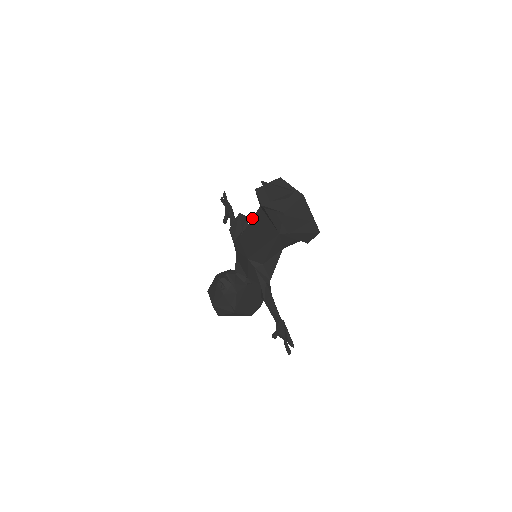
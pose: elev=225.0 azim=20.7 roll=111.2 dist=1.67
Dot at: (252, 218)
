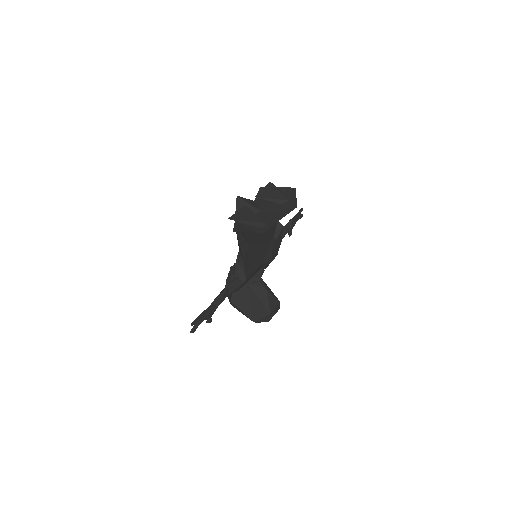
Dot at: occluded
